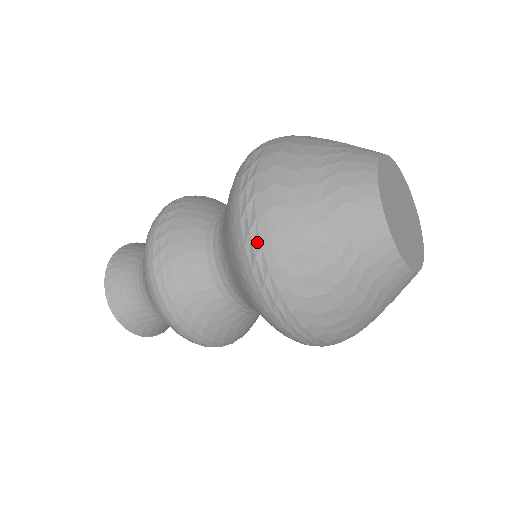
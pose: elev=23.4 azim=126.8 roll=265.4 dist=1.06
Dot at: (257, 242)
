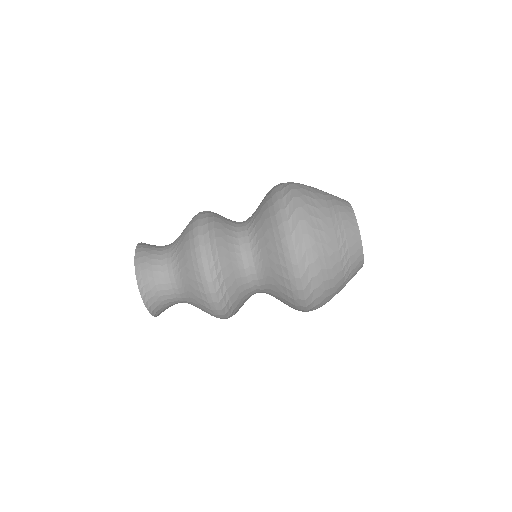
Dot at: (291, 197)
